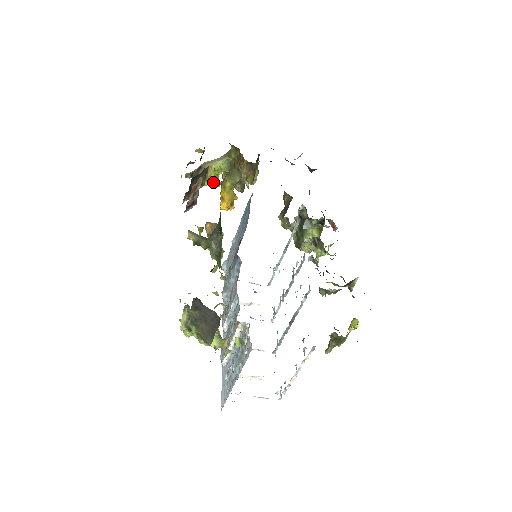
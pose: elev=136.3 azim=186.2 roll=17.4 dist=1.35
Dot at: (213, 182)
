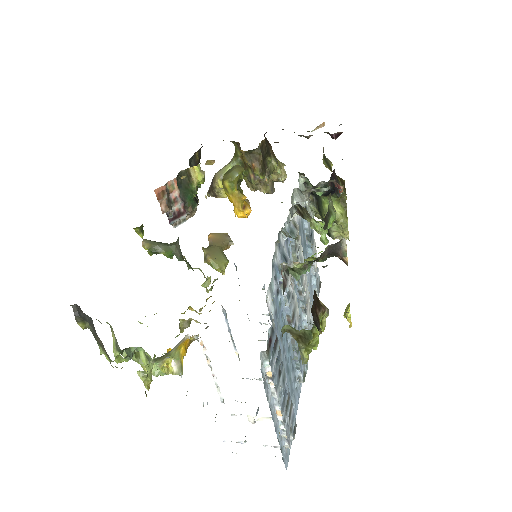
Dot at: occluded
